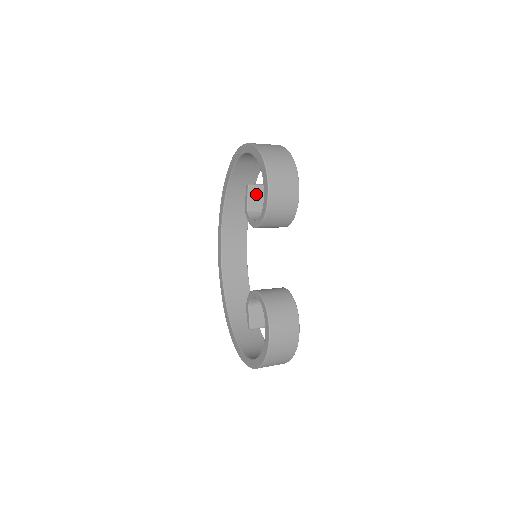
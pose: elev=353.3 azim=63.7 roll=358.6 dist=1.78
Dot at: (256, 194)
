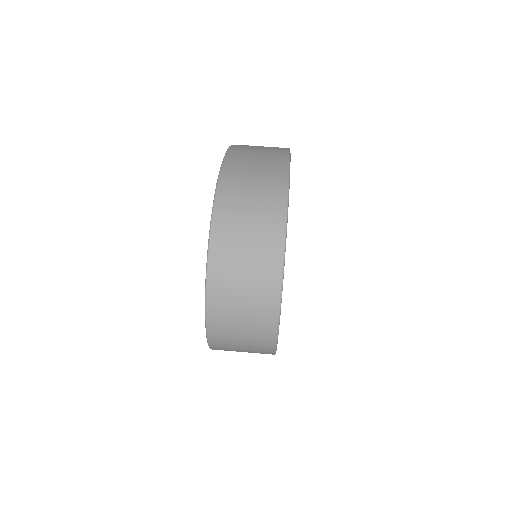
Dot at: occluded
